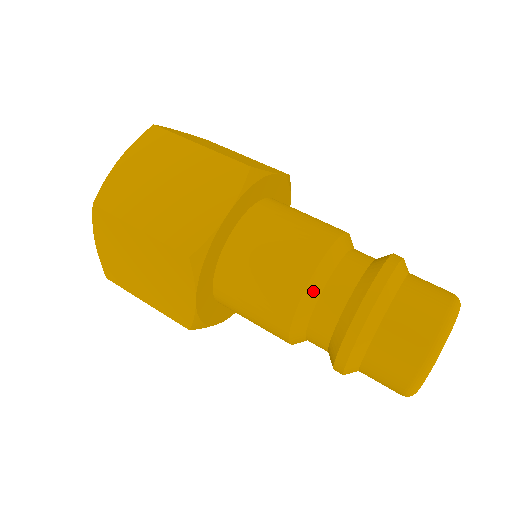
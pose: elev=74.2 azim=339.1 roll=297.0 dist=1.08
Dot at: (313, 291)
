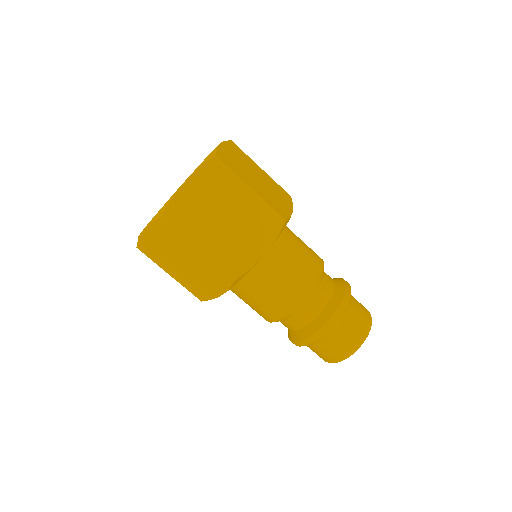
Dot at: (300, 307)
